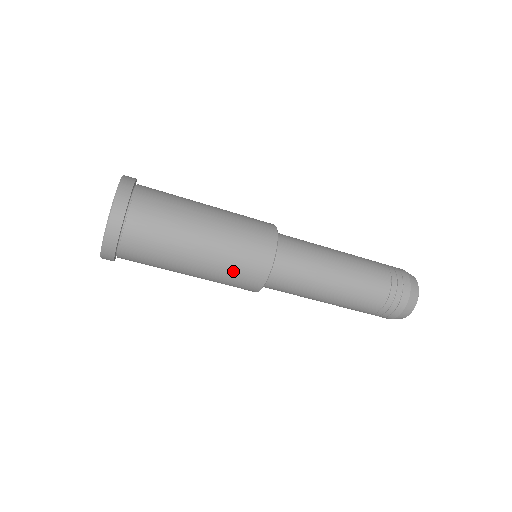
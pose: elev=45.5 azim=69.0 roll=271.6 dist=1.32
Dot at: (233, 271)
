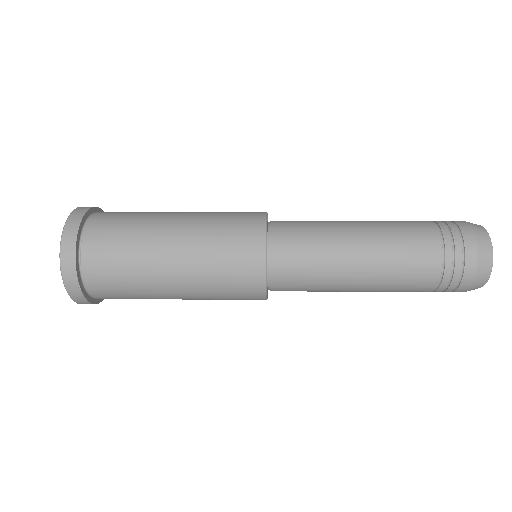
Dot at: (221, 286)
